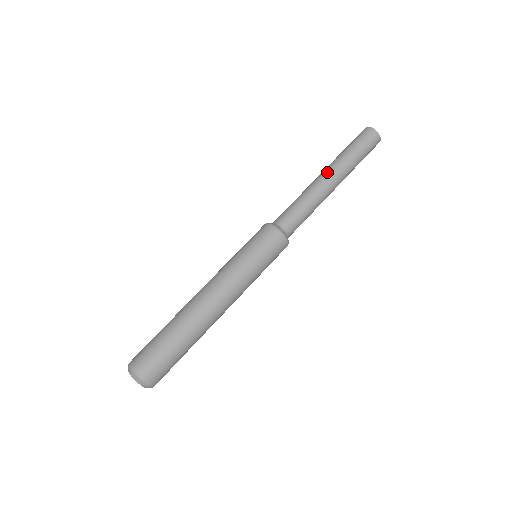
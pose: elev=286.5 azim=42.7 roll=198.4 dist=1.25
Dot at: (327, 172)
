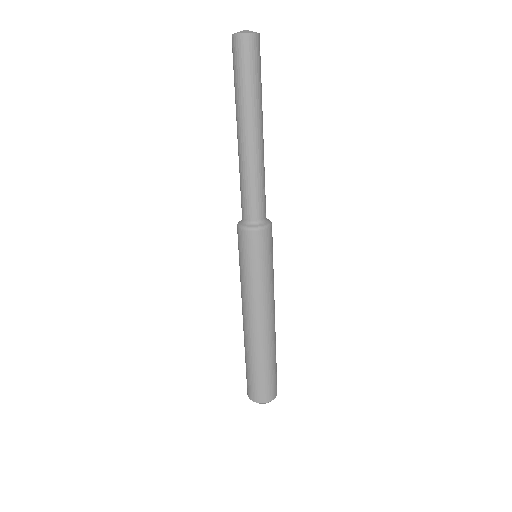
Dot at: (239, 131)
